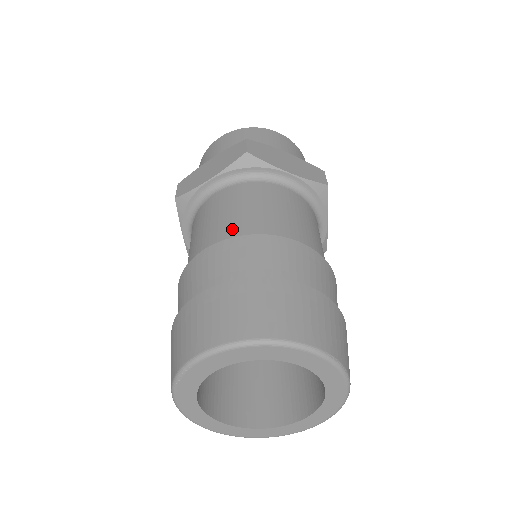
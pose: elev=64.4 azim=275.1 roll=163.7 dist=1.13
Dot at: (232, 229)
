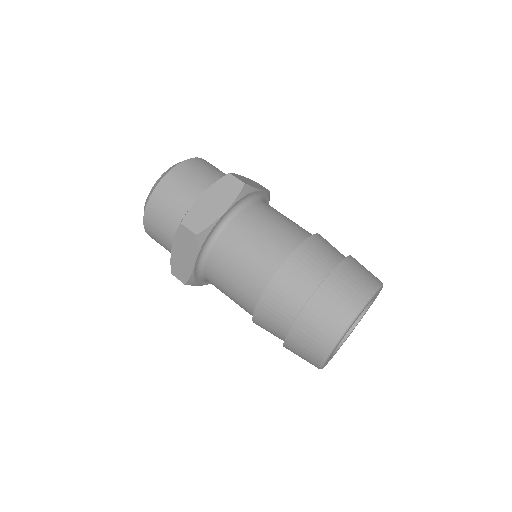
Dot at: (252, 285)
